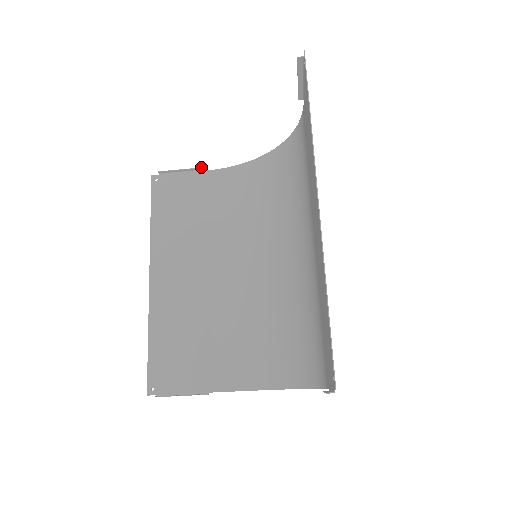
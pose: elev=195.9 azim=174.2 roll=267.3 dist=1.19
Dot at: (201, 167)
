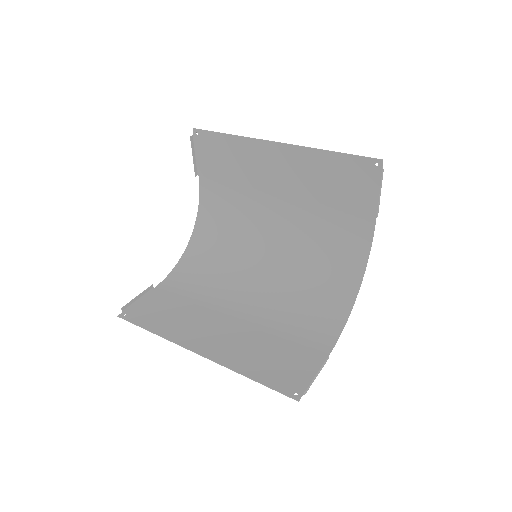
Dot at: (150, 286)
